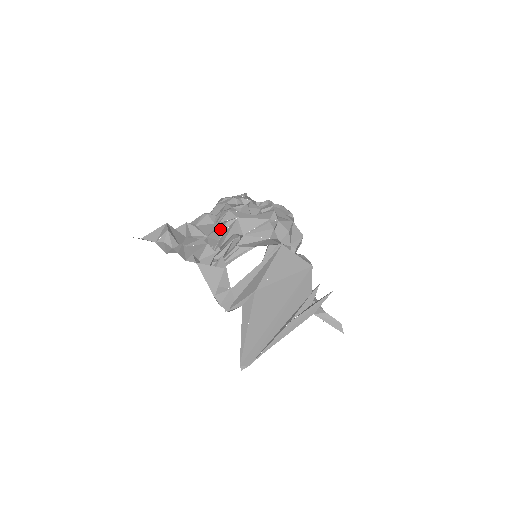
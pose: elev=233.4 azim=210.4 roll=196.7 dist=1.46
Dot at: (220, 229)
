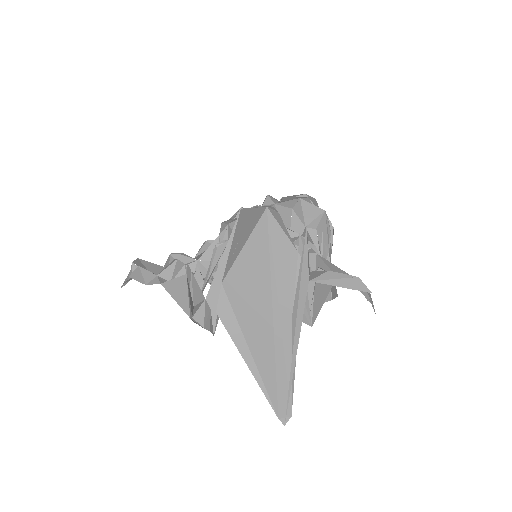
Dot at: (213, 247)
